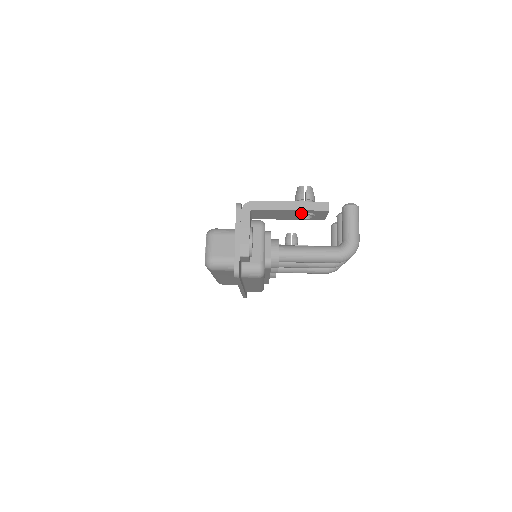
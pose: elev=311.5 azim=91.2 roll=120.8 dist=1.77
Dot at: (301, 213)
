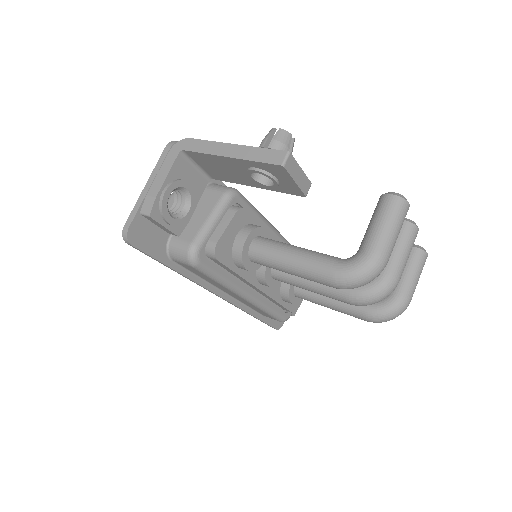
Dot at: (249, 168)
